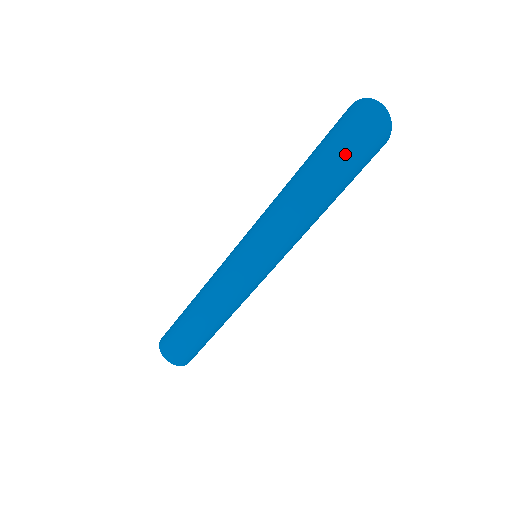
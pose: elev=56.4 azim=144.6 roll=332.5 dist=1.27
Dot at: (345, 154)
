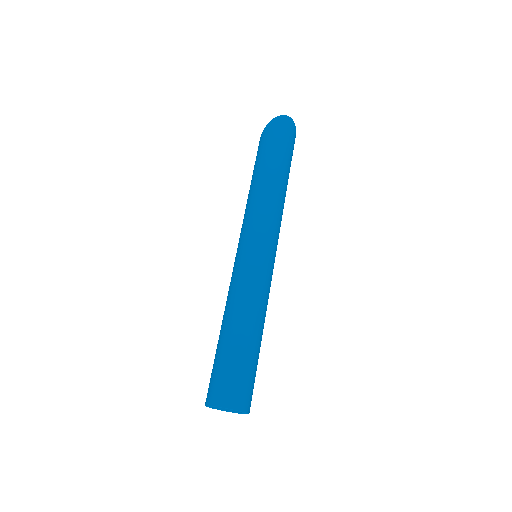
Dot at: (285, 148)
